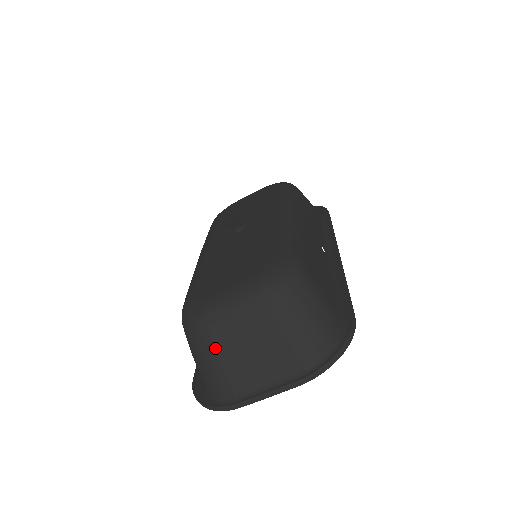
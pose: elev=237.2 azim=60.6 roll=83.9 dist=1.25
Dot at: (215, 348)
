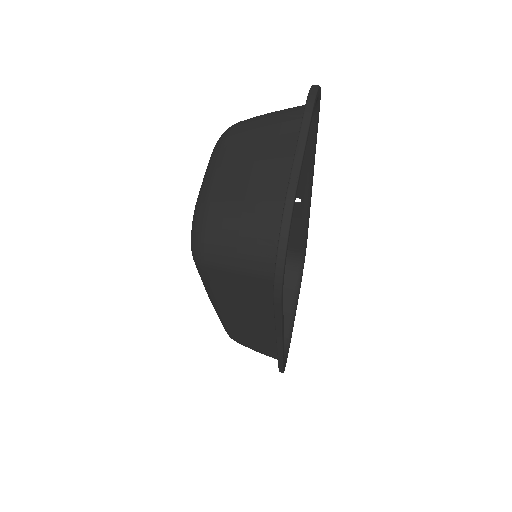
Dot at: (229, 201)
